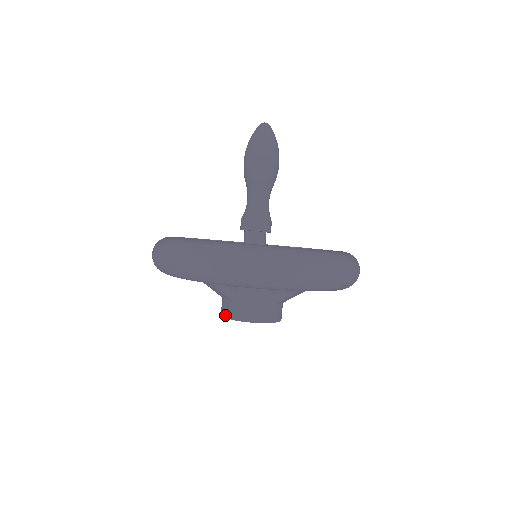
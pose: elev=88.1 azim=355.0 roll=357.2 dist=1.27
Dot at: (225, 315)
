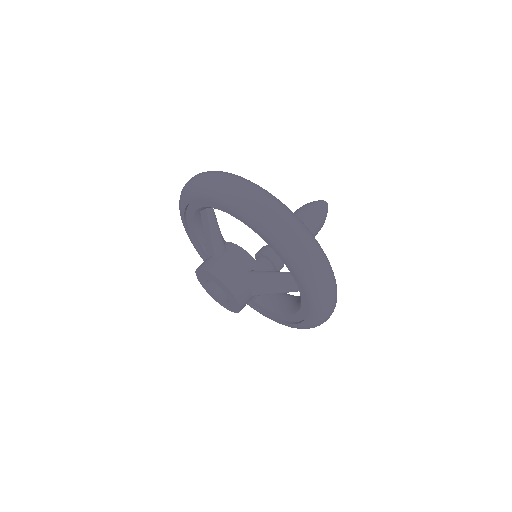
Dot at: (200, 266)
